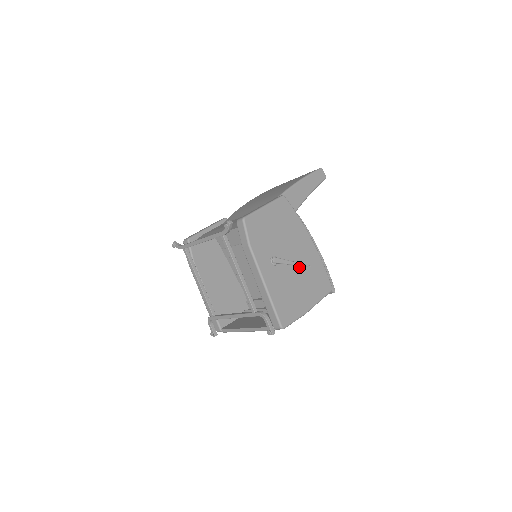
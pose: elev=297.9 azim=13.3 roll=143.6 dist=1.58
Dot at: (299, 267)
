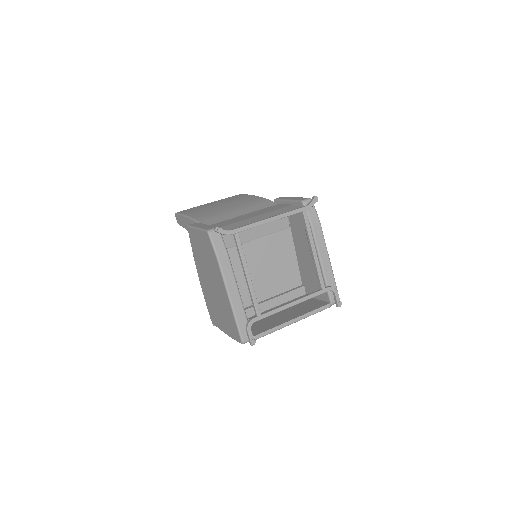
Dot at: occluded
